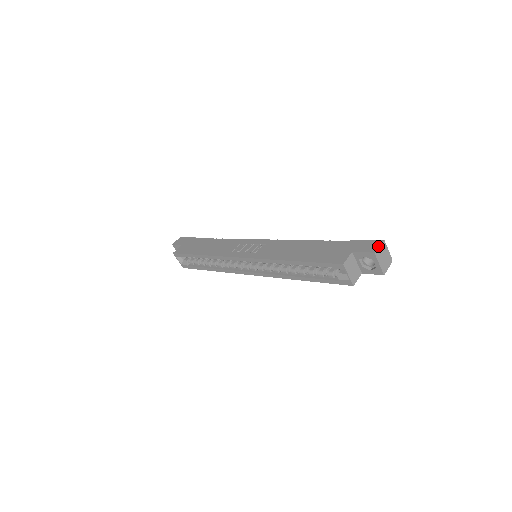
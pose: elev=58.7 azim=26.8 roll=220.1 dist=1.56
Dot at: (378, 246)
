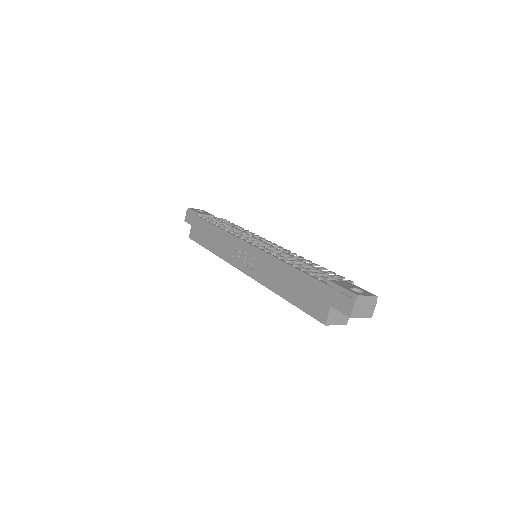
Dot at: (352, 308)
